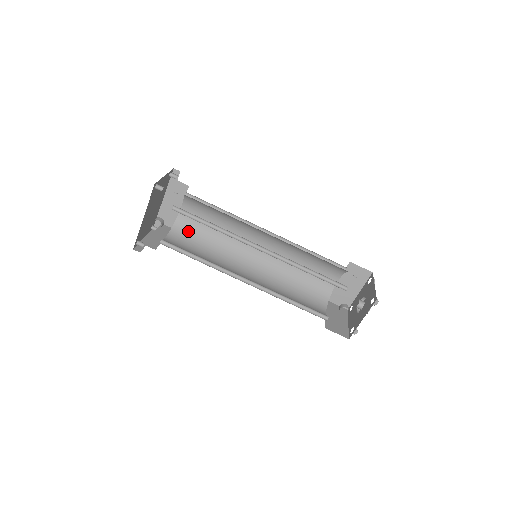
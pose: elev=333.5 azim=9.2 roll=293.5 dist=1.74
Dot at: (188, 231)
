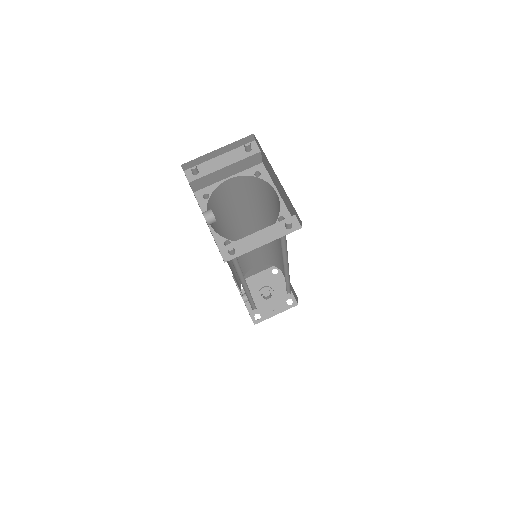
Dot at: (260, 189)
